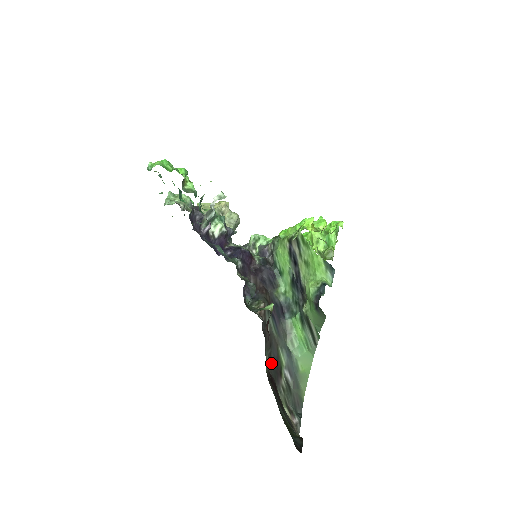
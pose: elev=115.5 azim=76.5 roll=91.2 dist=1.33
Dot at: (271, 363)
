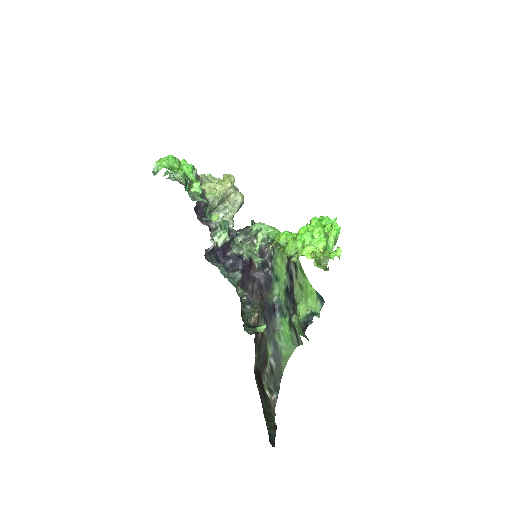
Dot at: (259, 359)
